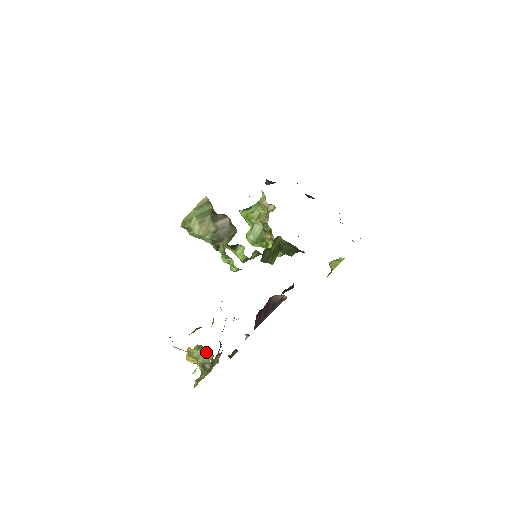
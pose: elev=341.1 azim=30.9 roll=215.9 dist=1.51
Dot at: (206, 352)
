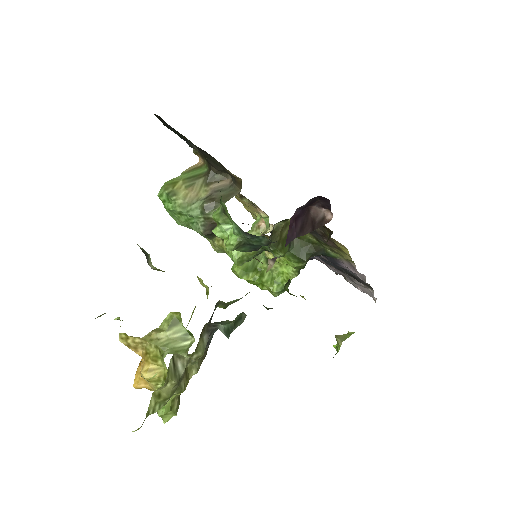
Dot at: (182, 335)
